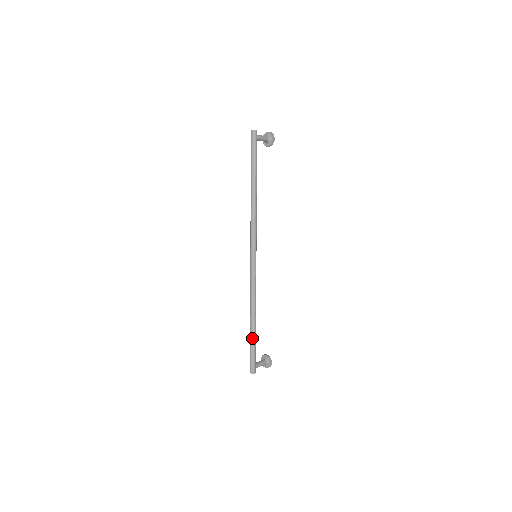
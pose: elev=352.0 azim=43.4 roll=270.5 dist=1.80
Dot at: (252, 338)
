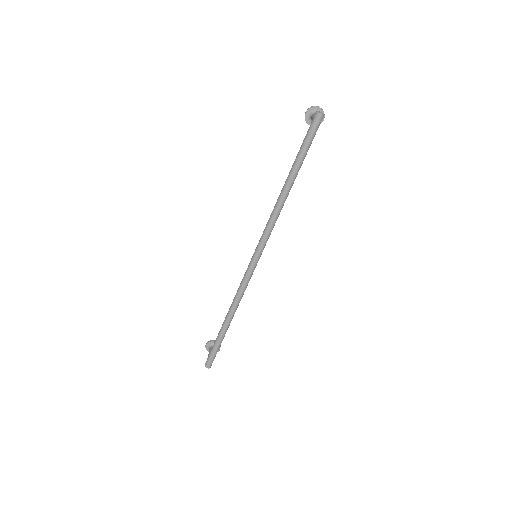
Dot at: (222, 338)
